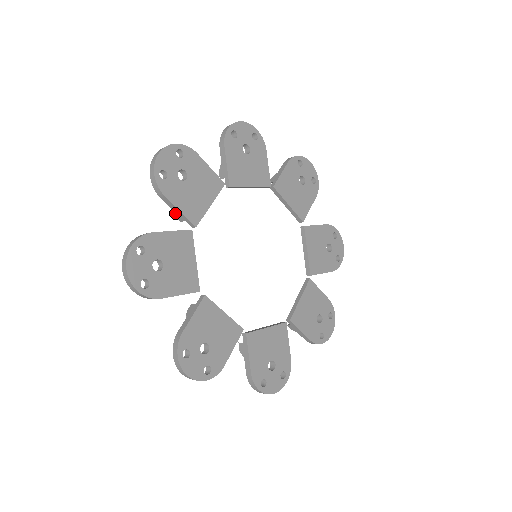
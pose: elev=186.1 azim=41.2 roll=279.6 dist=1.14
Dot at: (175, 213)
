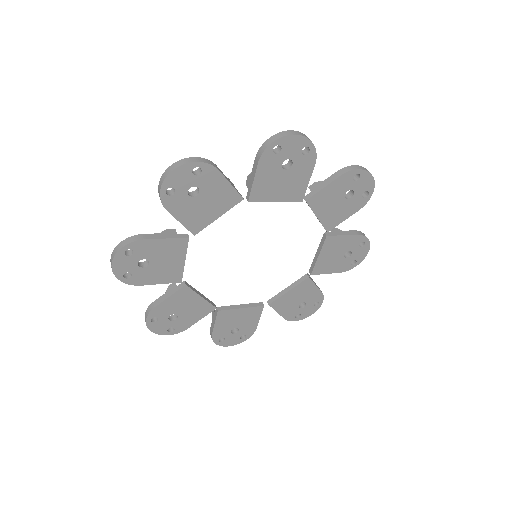
Dot at: occluded
